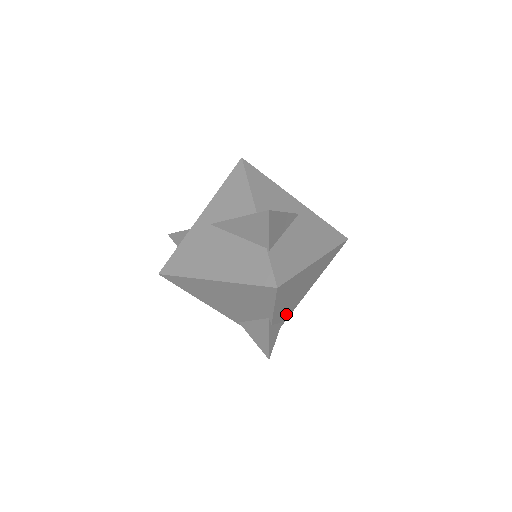
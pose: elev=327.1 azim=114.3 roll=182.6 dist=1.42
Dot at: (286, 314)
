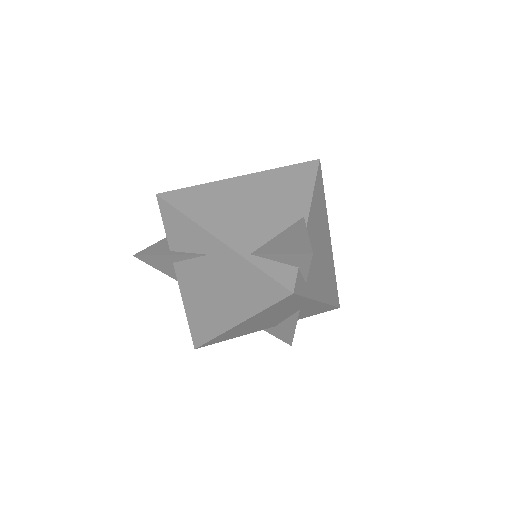
Dot at: (309, 273)
